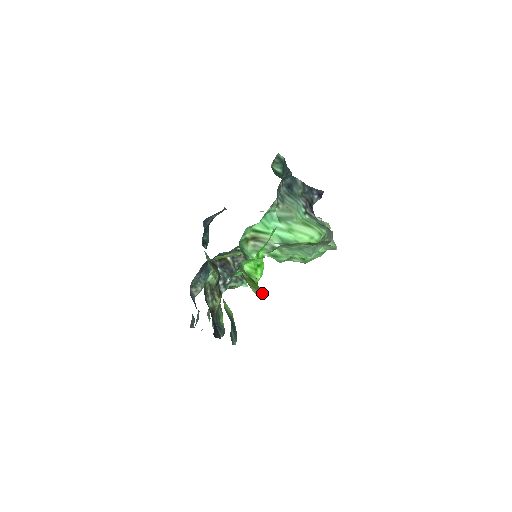
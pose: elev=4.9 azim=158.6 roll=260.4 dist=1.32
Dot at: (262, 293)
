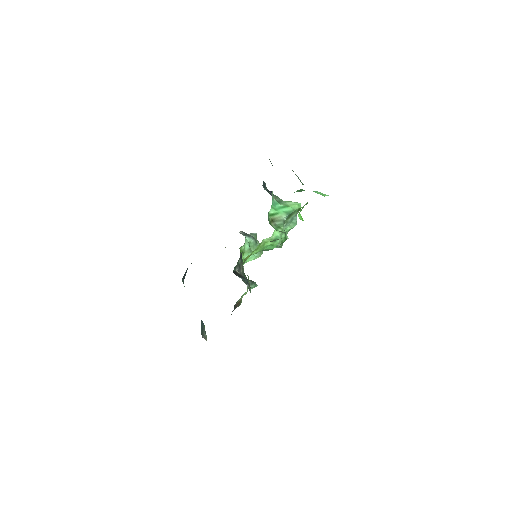
Dot at: occluded
